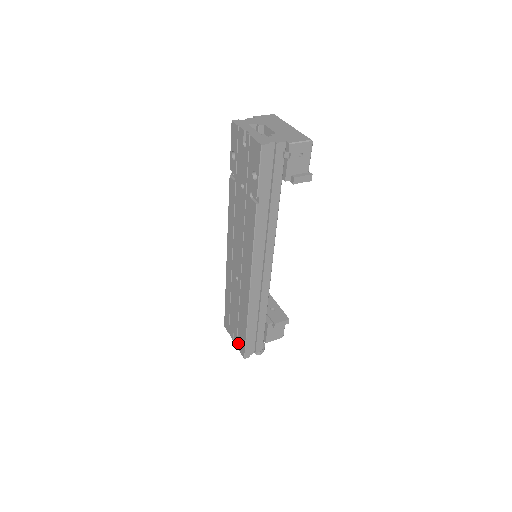
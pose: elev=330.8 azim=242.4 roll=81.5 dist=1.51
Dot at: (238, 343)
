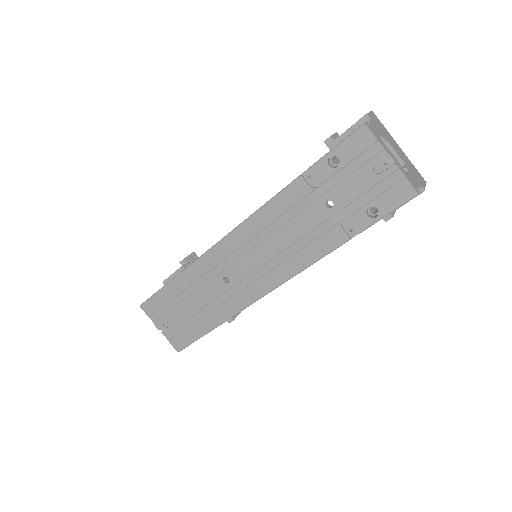
Dot at: (172, 335)
